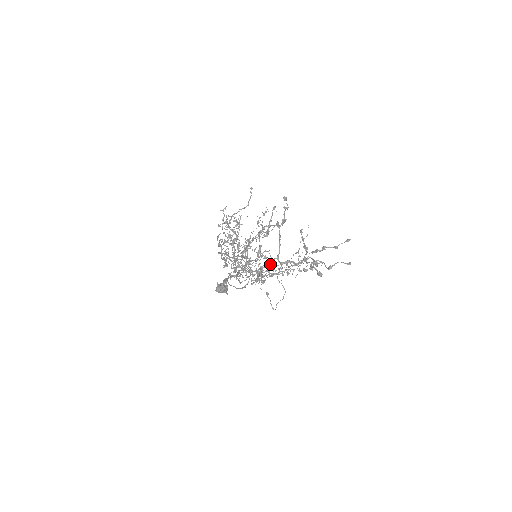
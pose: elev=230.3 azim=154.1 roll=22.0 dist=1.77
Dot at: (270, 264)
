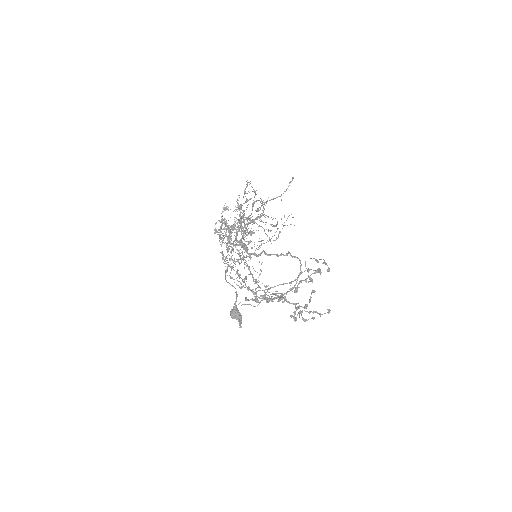
Dot at: occluded
